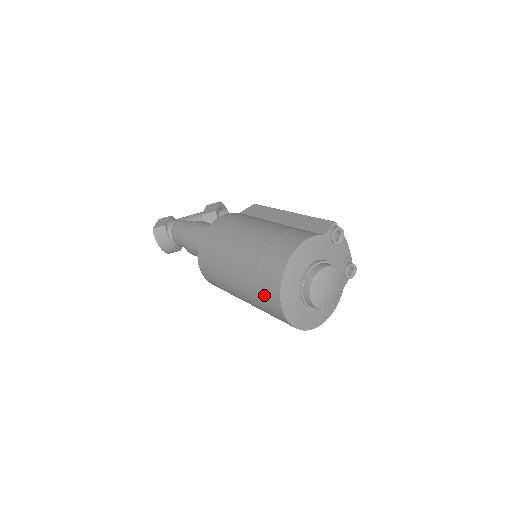
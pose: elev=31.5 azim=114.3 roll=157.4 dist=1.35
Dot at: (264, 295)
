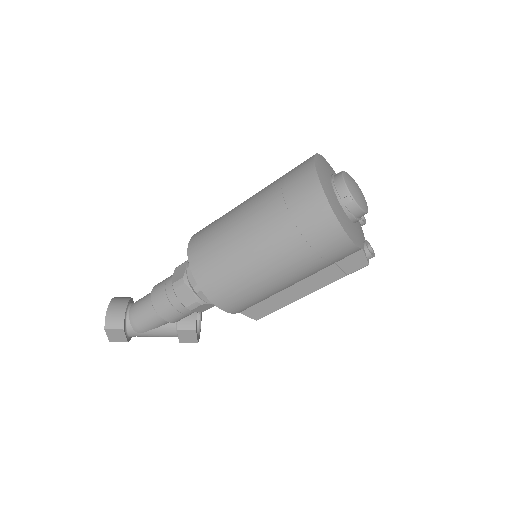
Dot at: (292, 171)
